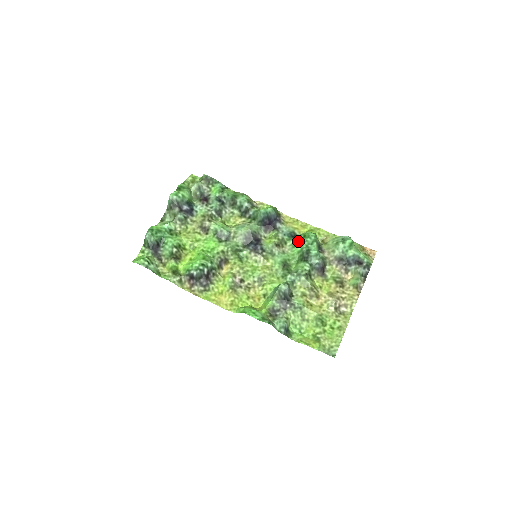
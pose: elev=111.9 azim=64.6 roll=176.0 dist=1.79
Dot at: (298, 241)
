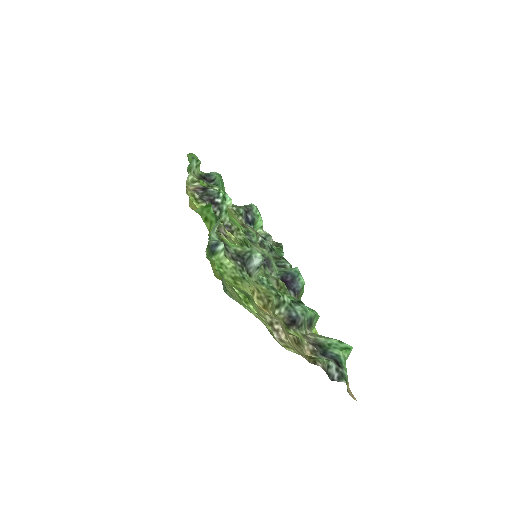
Dot at: occluded
